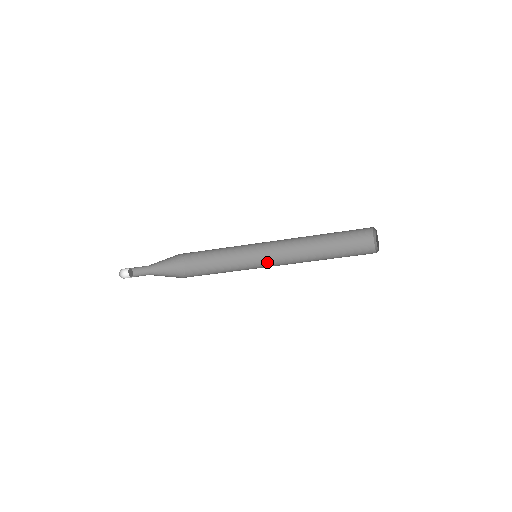
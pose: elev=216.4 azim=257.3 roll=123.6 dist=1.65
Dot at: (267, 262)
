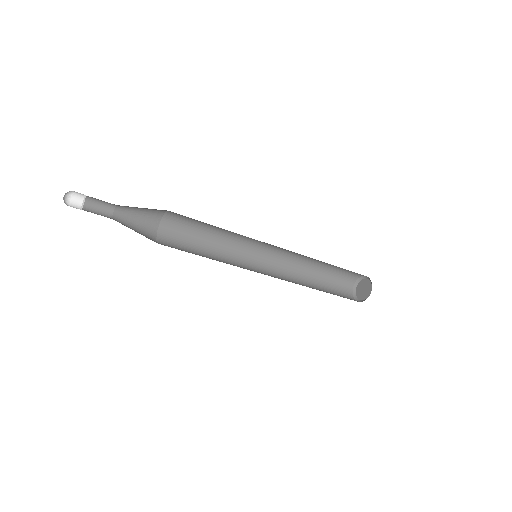
Dot at: (258, 260)
